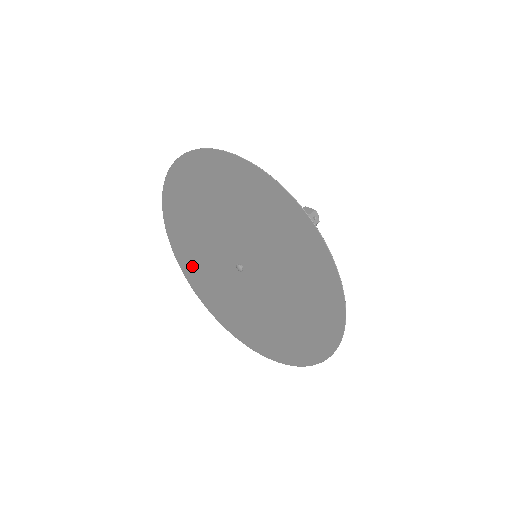
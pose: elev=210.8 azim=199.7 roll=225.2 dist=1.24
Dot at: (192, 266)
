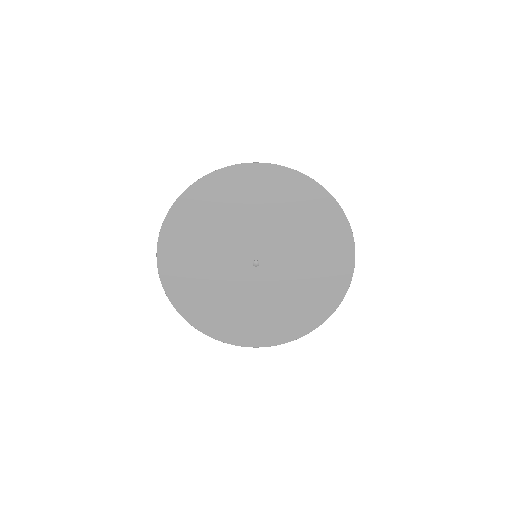
Dot at: (207, 311)
